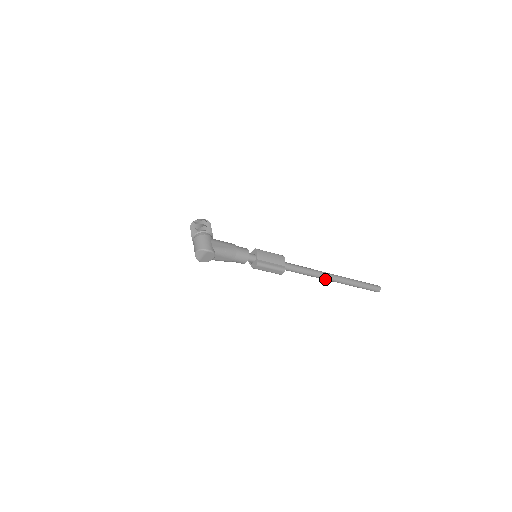
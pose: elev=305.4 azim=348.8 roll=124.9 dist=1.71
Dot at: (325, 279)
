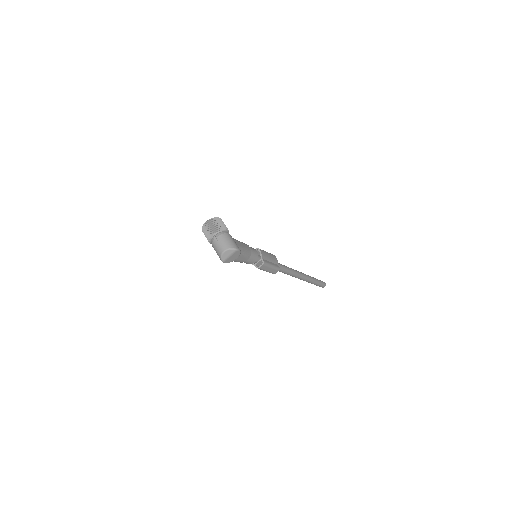
Dot at: (297, 277)
